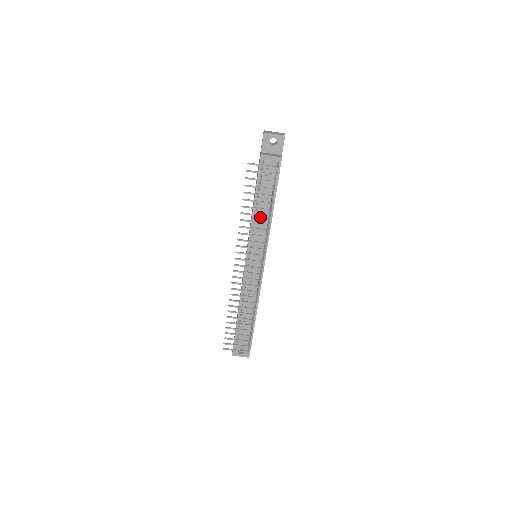
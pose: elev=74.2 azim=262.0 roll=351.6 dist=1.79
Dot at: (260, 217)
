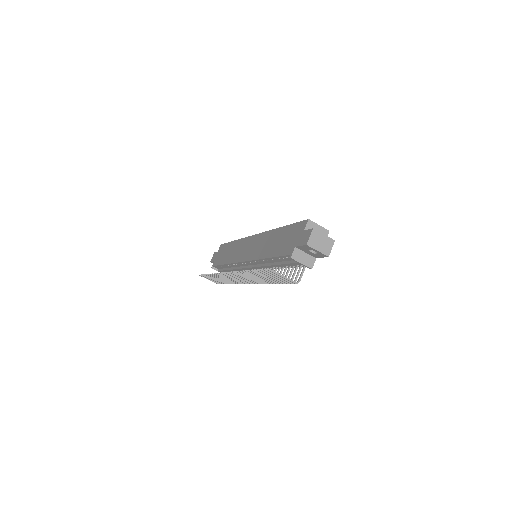
Dot at: (268, 266)
